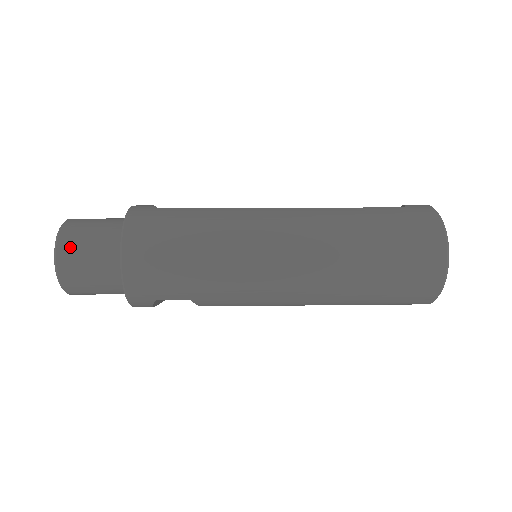
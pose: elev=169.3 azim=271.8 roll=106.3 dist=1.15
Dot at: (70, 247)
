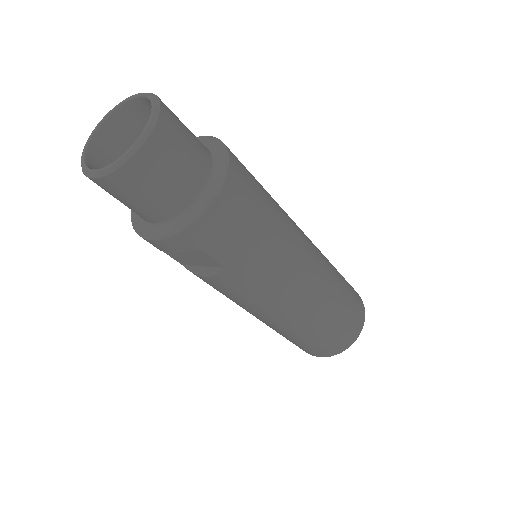
Dot at: (170, 133)
